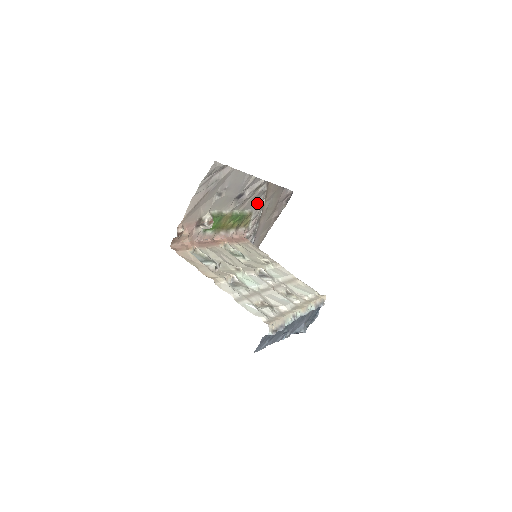
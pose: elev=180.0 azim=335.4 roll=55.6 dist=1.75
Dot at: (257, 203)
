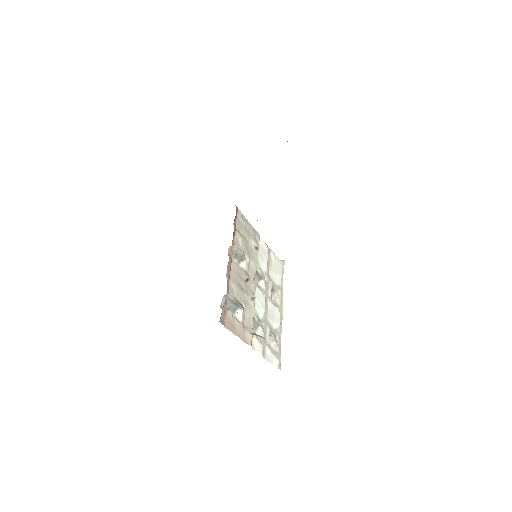
Dot at: occluded
